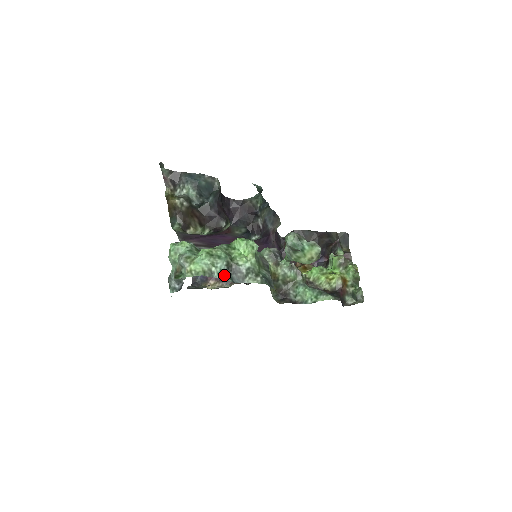
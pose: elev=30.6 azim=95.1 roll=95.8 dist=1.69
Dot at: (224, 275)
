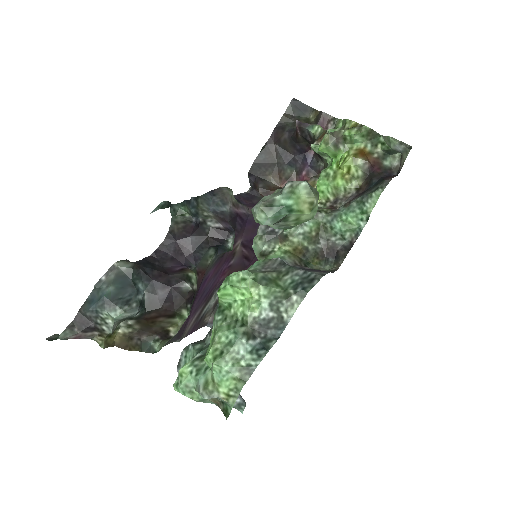
Dot at: (261, 350)
